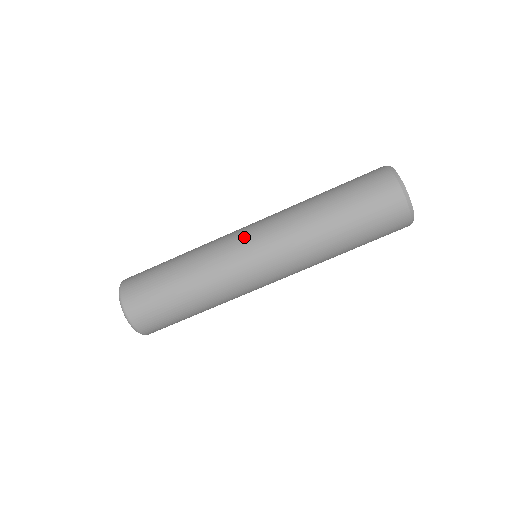
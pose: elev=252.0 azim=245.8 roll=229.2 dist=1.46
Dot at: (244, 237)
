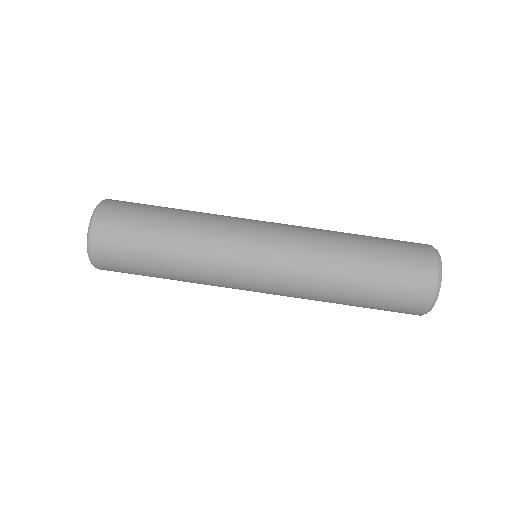
Dot at: (260, 221)
